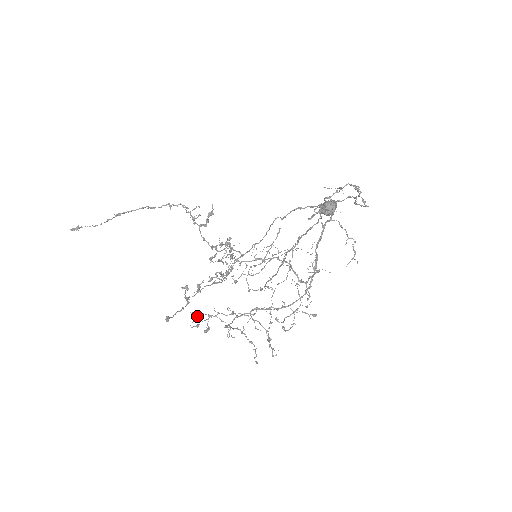
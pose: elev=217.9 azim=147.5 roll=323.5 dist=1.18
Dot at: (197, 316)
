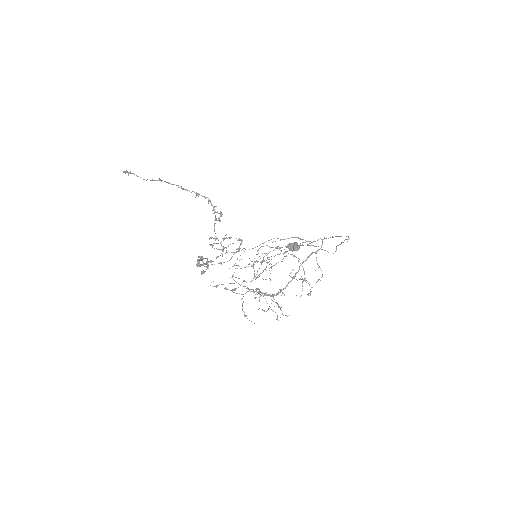
Dot at: occluded
